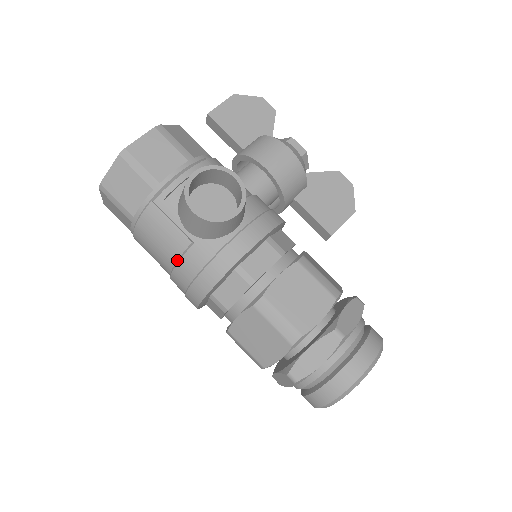
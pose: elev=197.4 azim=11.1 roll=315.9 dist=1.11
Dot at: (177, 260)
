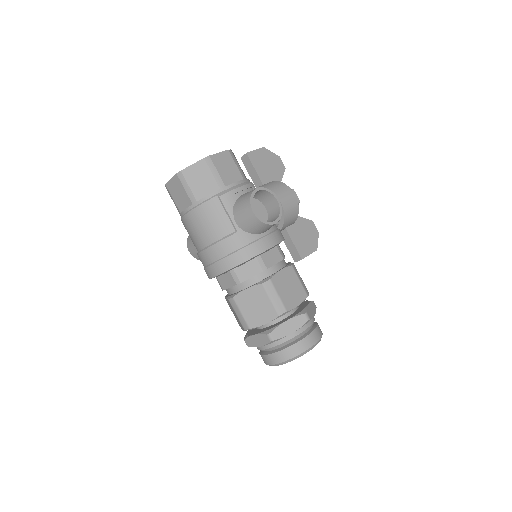
Dot at: (219, 239)
